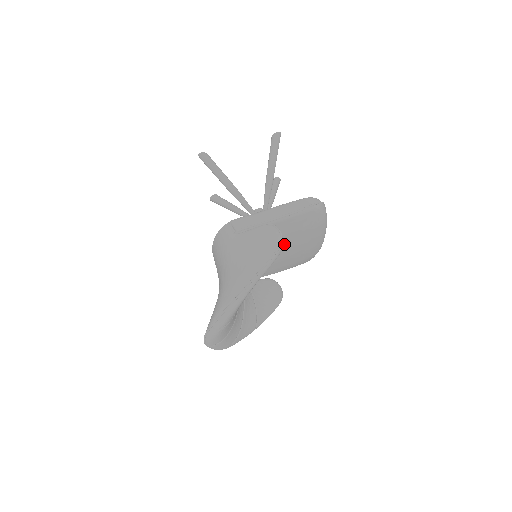
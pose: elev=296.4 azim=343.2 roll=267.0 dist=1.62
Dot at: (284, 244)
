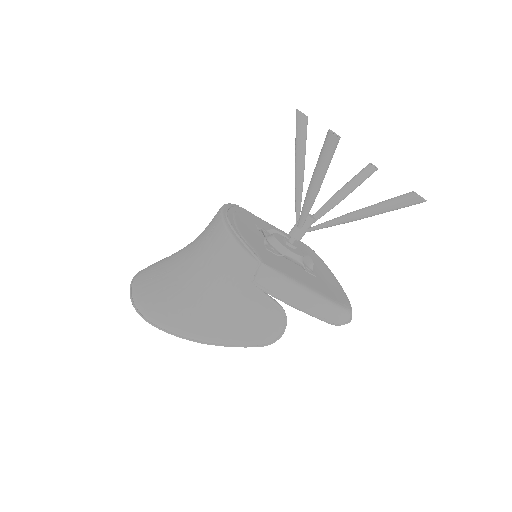
Dot at: occluded
